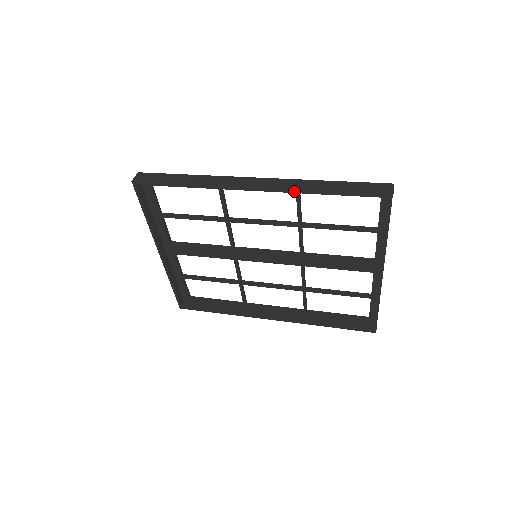
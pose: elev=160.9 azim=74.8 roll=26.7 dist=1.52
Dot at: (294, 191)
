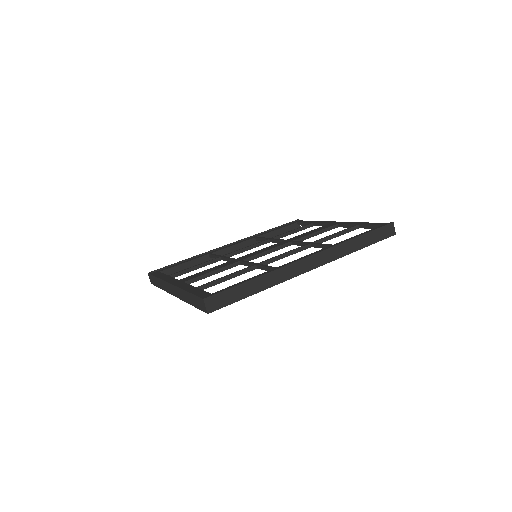
Dot at: occluded
